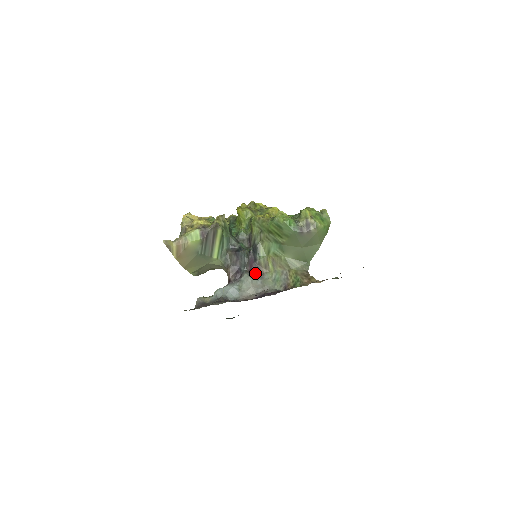
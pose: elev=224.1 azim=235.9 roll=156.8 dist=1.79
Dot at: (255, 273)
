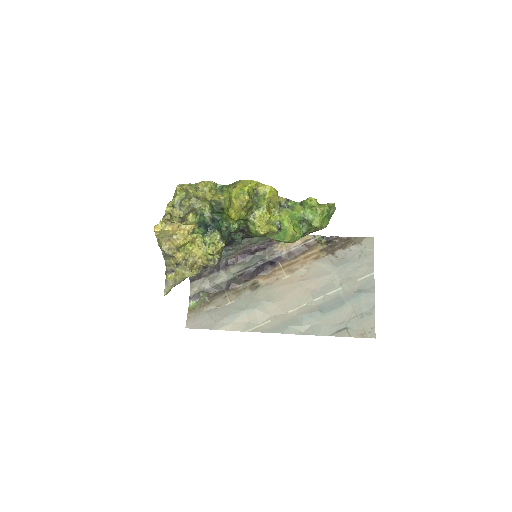
Dot at: occluded
